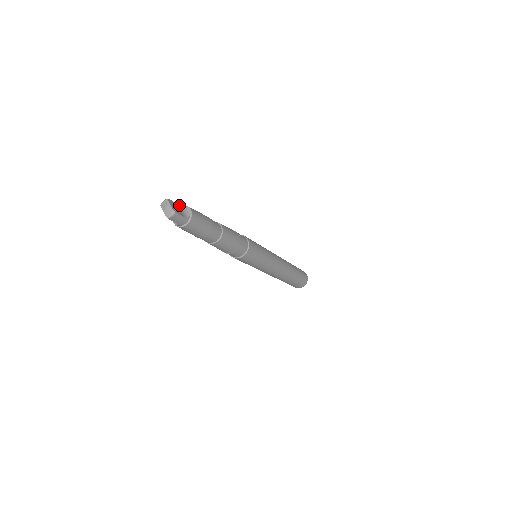
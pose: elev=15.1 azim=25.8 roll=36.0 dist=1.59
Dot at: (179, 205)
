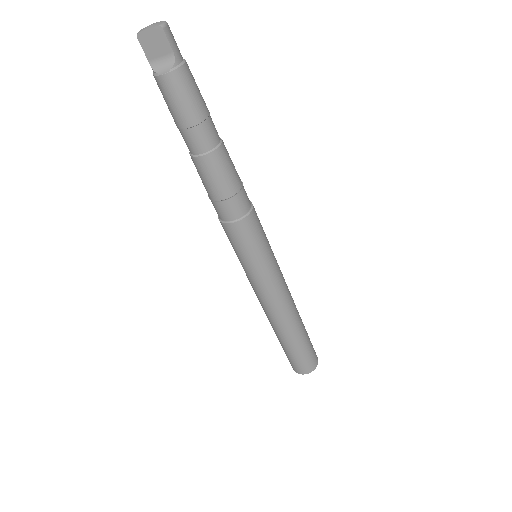
Dot at: occluded
